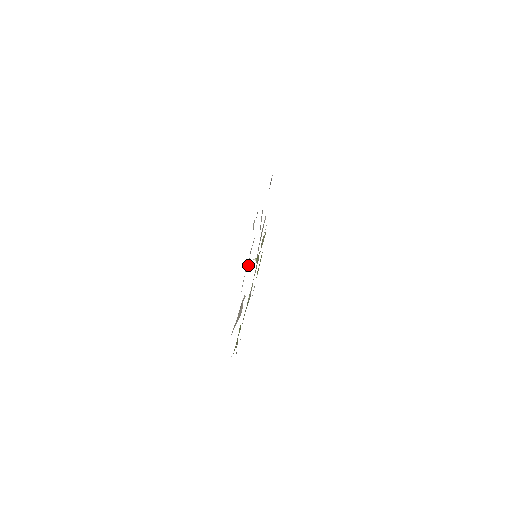
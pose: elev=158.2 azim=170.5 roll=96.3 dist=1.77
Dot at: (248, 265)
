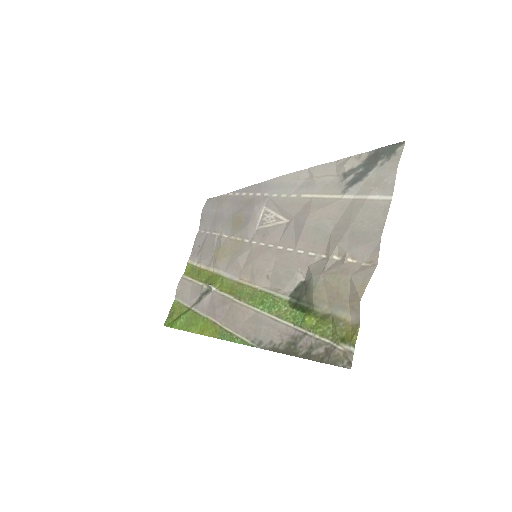
Dot at: (335, 217)
